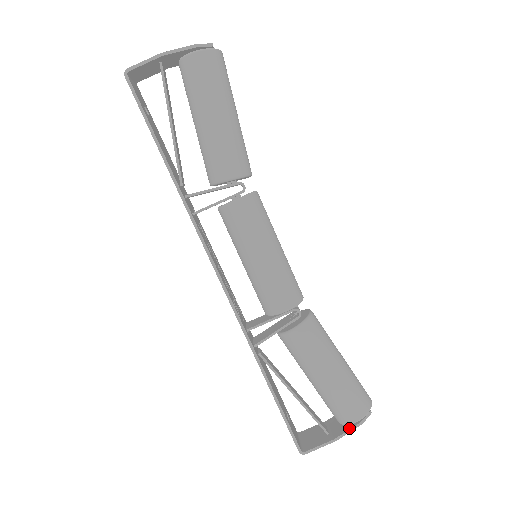
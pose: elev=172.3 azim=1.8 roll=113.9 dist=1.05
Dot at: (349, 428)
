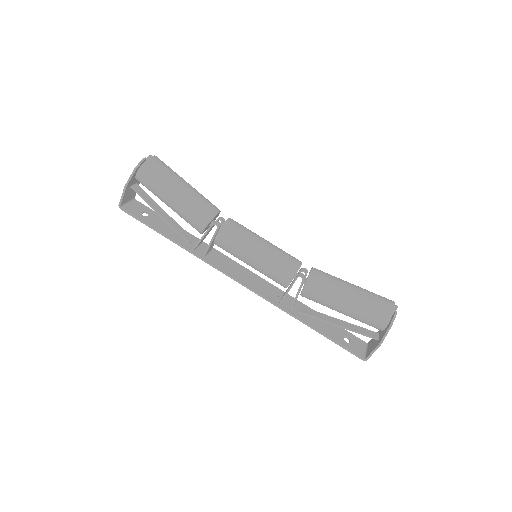
Dot at: (385, 332)
